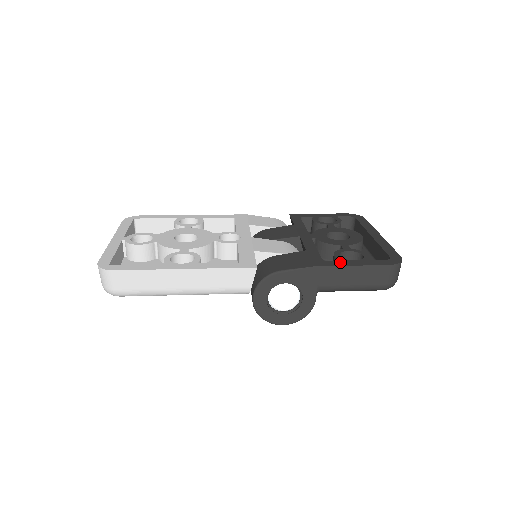
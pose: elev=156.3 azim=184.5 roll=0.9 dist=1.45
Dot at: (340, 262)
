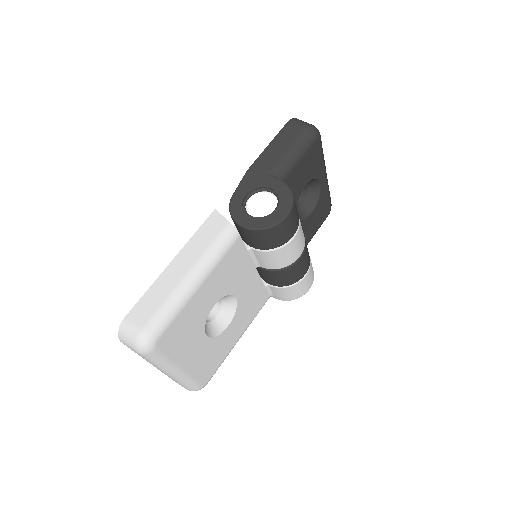
Dot at: occluded
